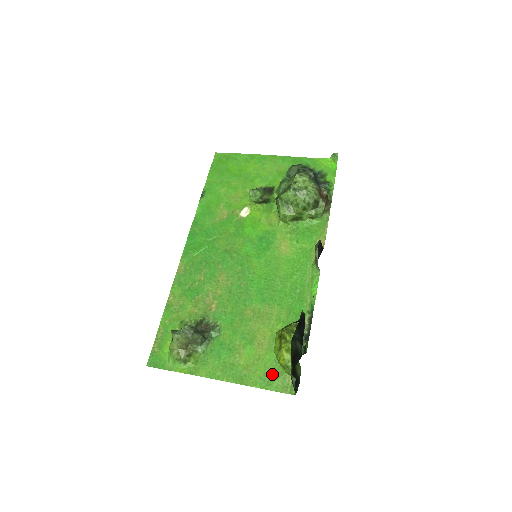
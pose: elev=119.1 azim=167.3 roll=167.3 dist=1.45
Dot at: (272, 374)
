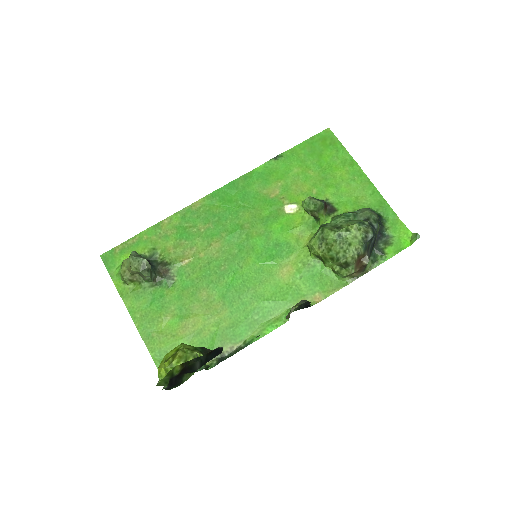
Dot at: occluded
